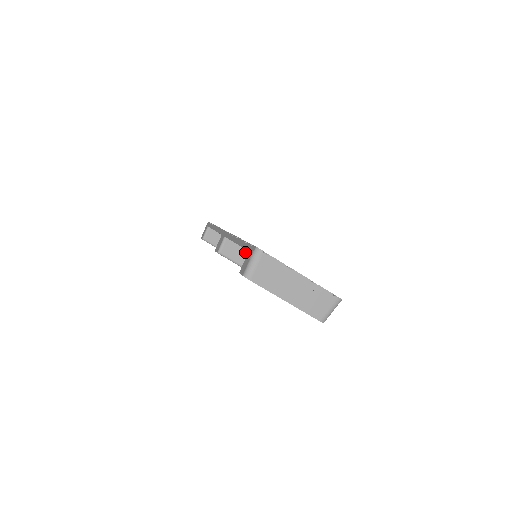
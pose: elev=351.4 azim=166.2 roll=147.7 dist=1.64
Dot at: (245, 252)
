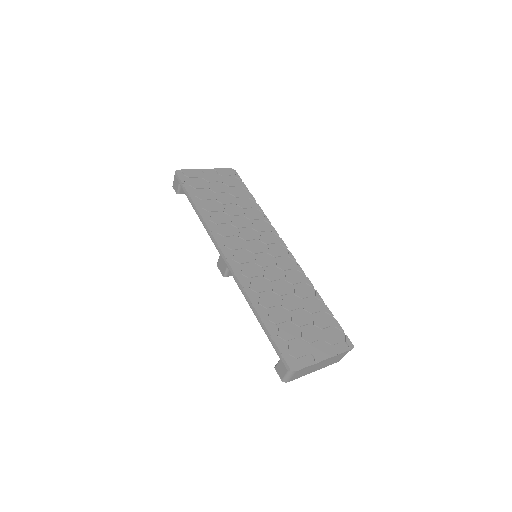
Dot at: occluded
